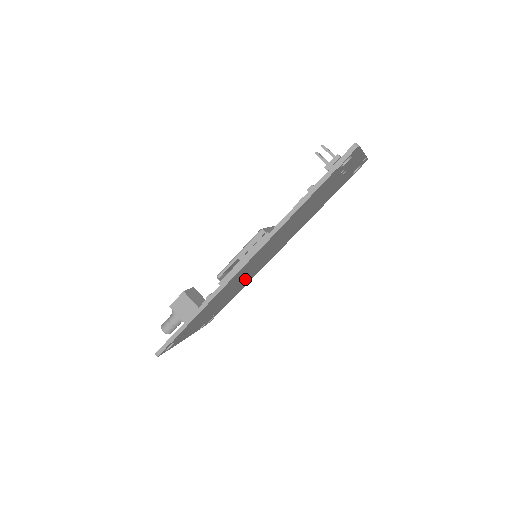
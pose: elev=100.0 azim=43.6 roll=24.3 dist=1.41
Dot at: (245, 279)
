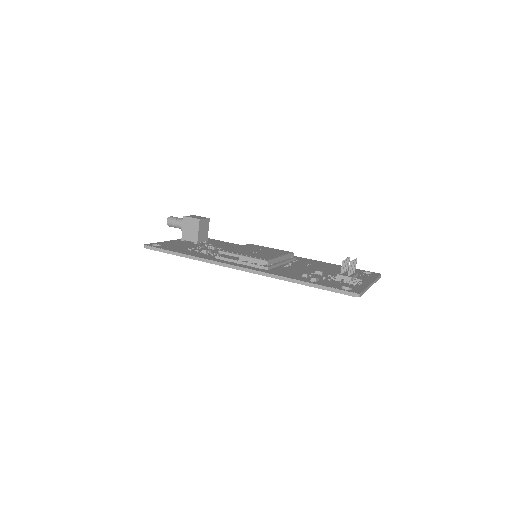
Dot at: occluded
